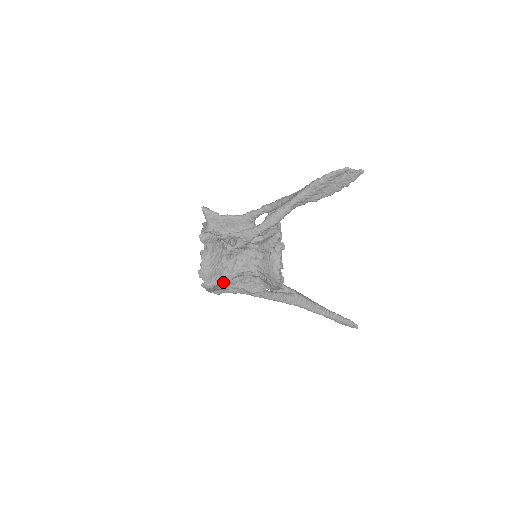
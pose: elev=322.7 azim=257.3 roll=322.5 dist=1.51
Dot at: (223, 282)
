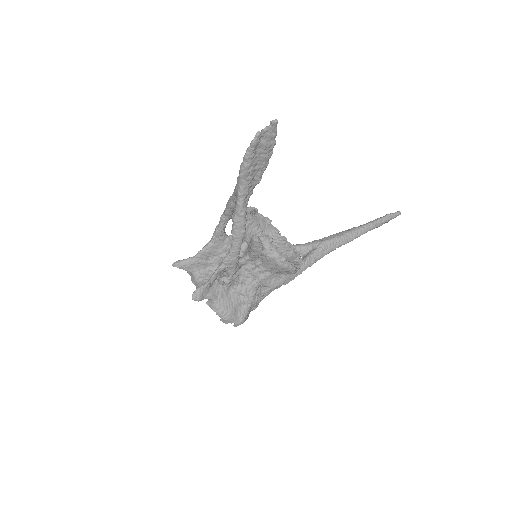
Dot at: (249, 308)
